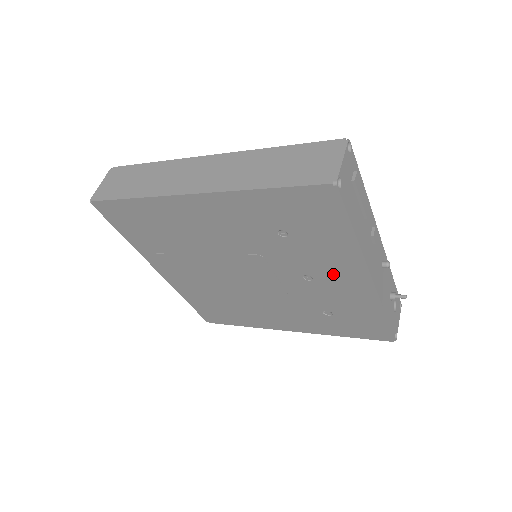
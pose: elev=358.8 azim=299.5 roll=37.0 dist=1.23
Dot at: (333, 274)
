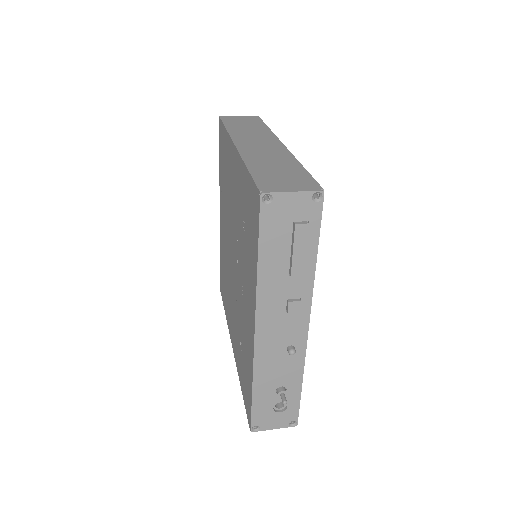
Dot at: (248, 300)
